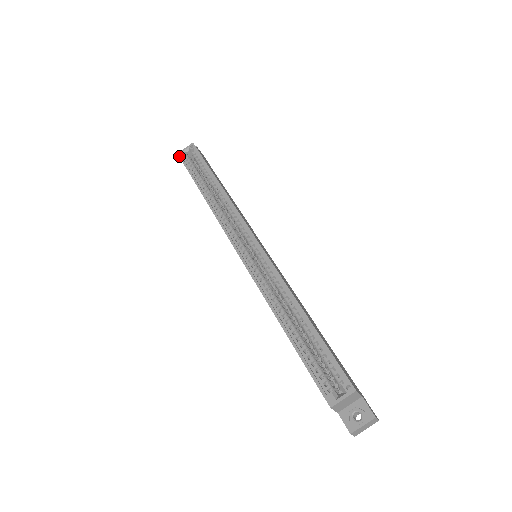
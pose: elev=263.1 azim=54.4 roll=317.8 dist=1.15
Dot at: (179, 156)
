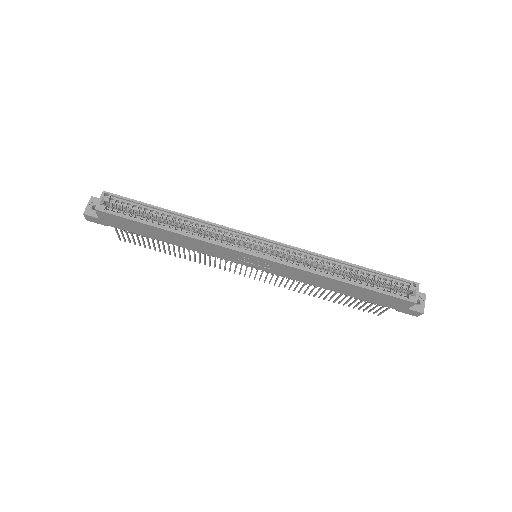
Dot at: (100, 210)
